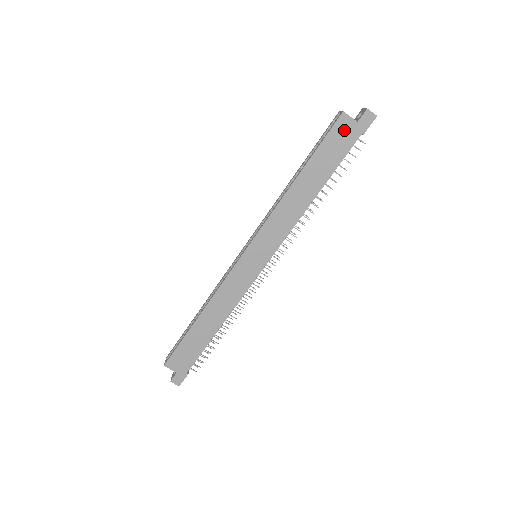
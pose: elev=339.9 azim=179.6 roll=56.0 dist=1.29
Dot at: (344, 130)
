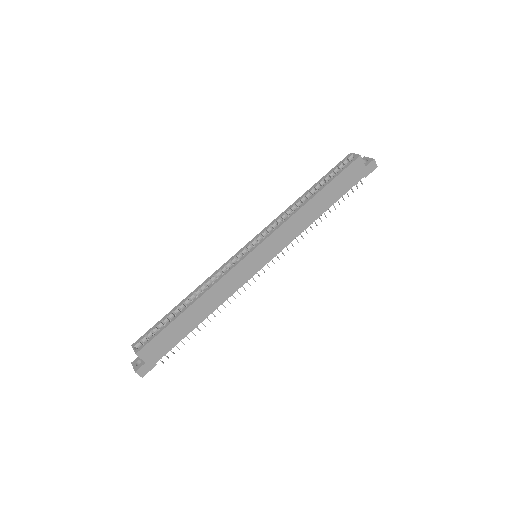
Dot at: (356, 170)
